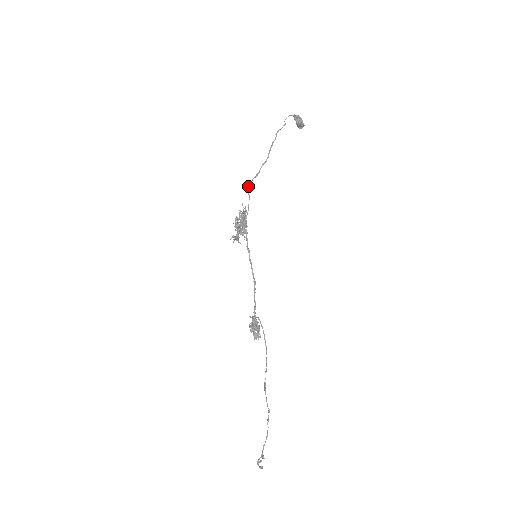
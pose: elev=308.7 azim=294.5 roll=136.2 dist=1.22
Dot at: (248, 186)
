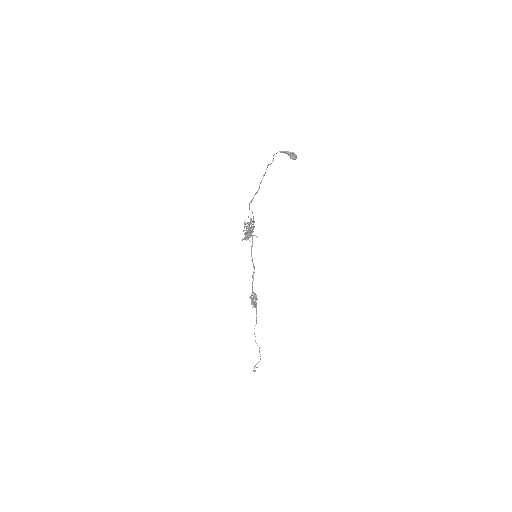
Dot at: (249, 206)
